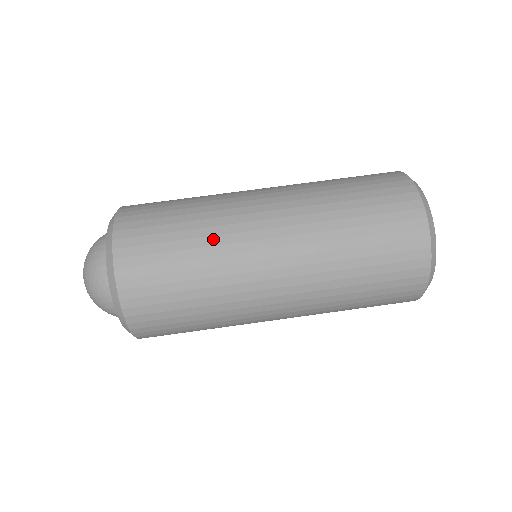
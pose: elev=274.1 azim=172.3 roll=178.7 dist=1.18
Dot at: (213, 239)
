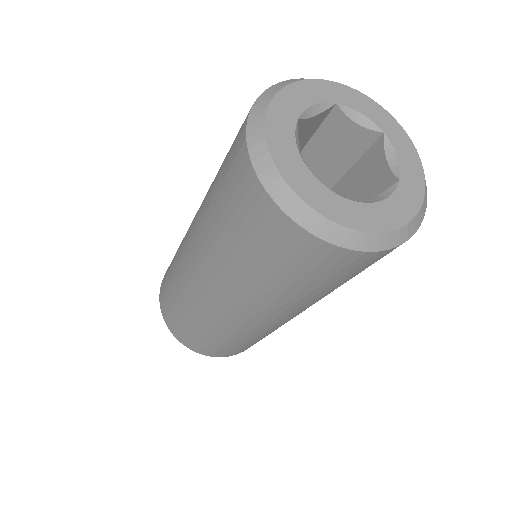
Dot at: occluded
